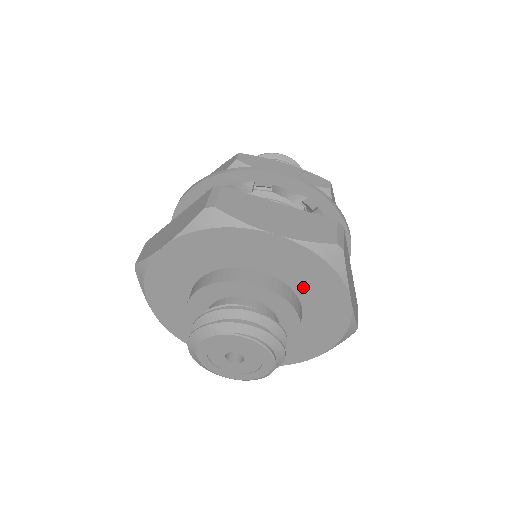
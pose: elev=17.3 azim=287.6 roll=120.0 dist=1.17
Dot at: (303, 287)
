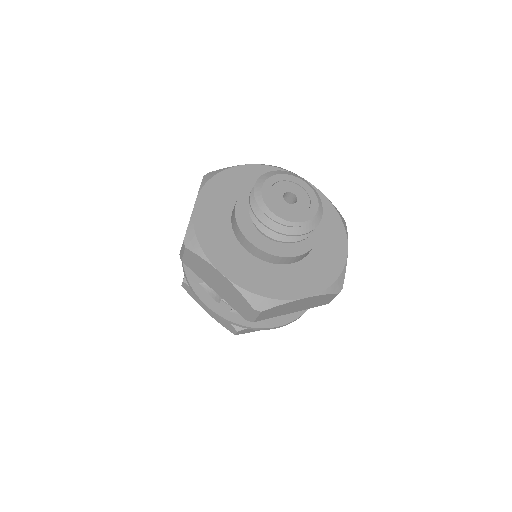
Dot at: (320, 227)
